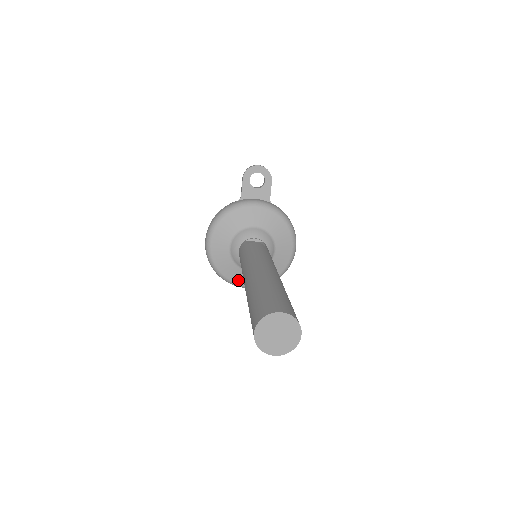
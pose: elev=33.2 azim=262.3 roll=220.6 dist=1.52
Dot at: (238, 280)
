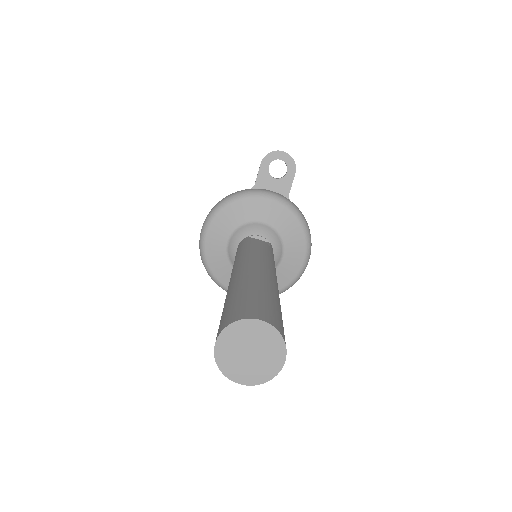
Dot at: occluded
